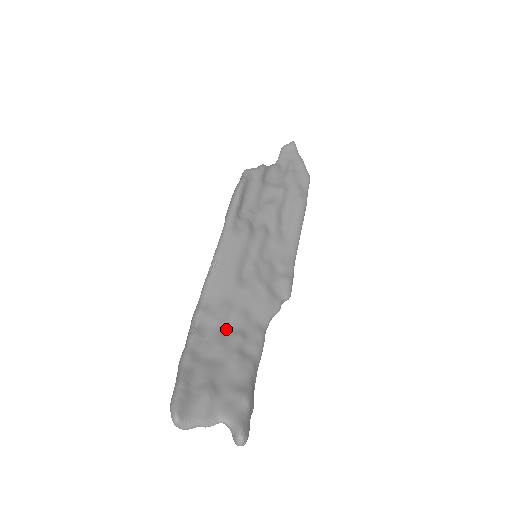
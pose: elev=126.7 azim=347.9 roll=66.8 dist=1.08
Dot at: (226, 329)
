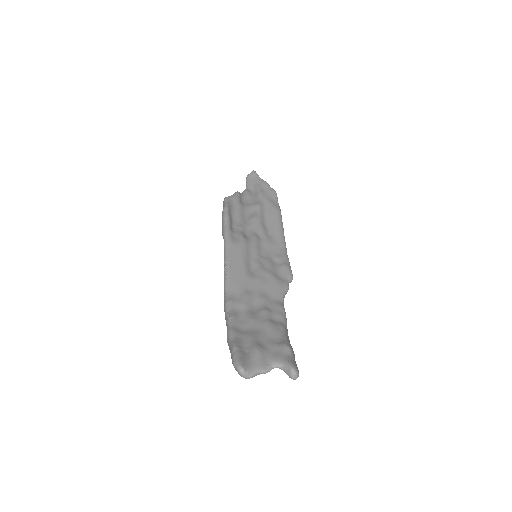
Dot at: (253, 309)
